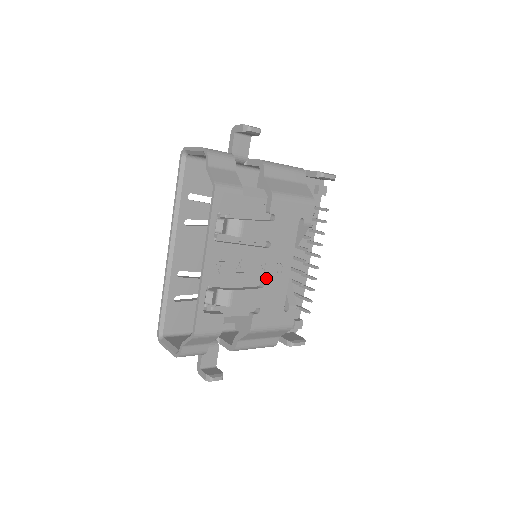
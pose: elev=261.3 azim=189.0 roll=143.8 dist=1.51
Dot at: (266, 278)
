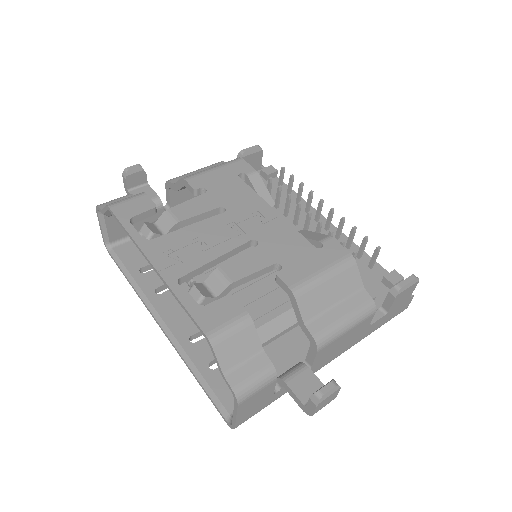
Dot at: (253, 235)
